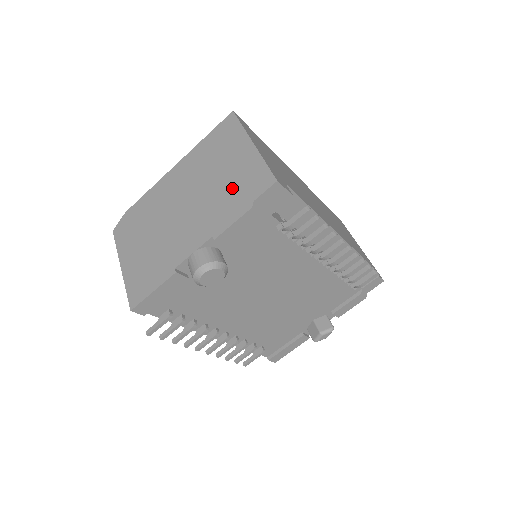
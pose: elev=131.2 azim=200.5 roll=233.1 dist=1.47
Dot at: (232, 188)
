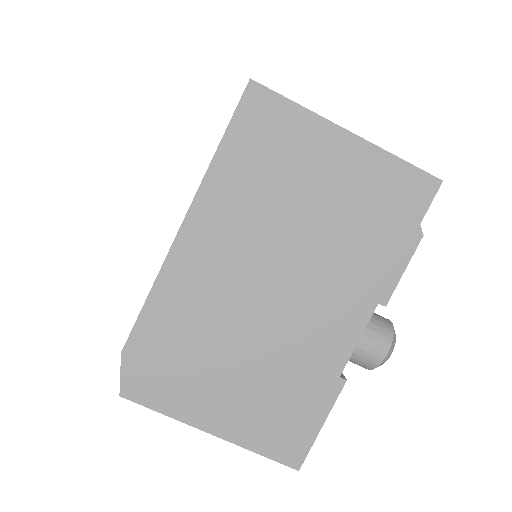
Dot at: (362, 220)
